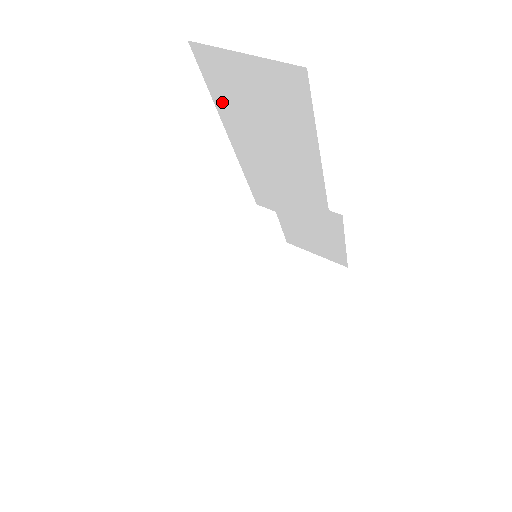
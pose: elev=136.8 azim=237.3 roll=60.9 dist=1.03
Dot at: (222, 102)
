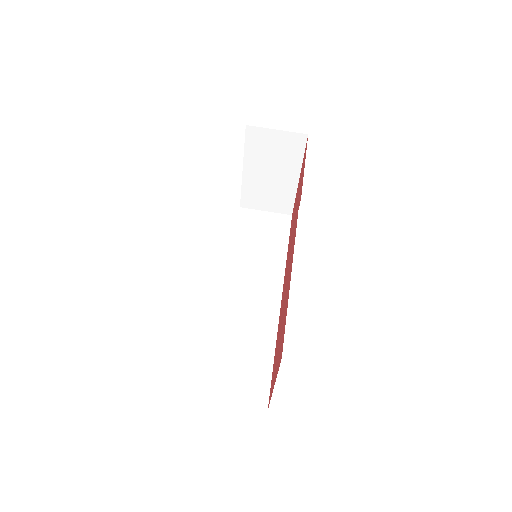
Dot at: occluded
